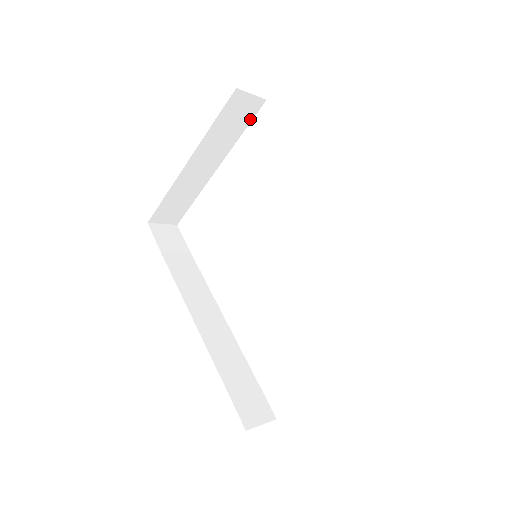
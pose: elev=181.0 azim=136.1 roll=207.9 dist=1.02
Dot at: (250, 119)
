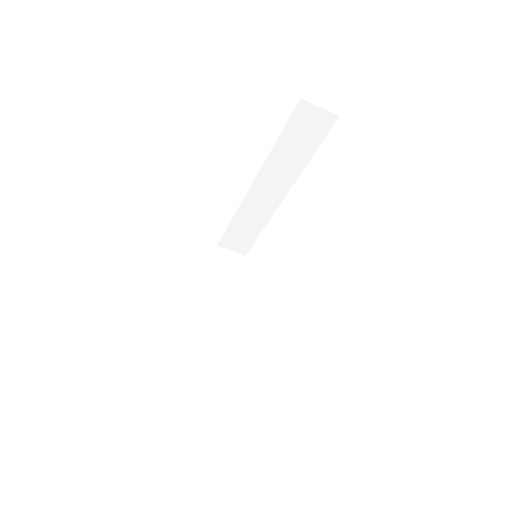
Dot at: (240, 270)
